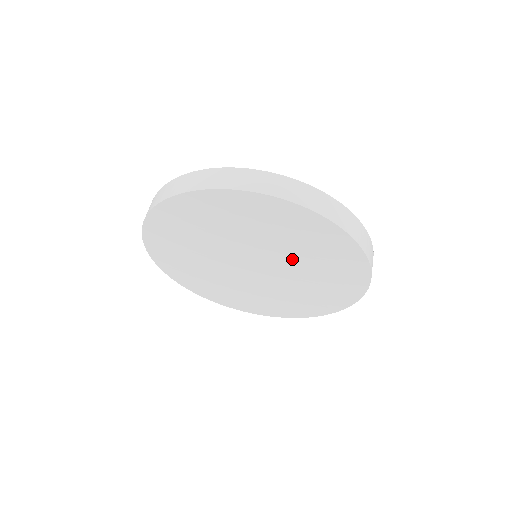
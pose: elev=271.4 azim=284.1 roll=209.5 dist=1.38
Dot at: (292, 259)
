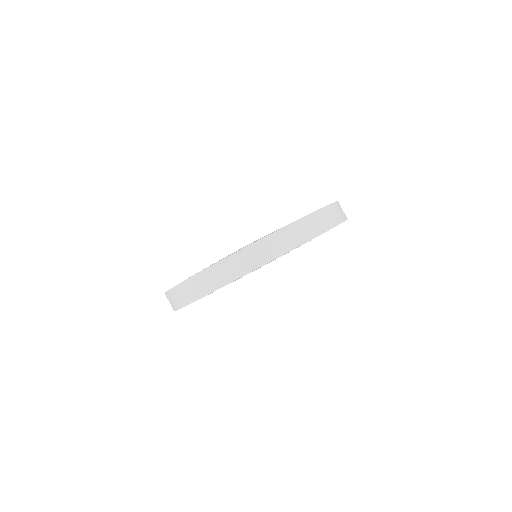
Dot at: occluded
